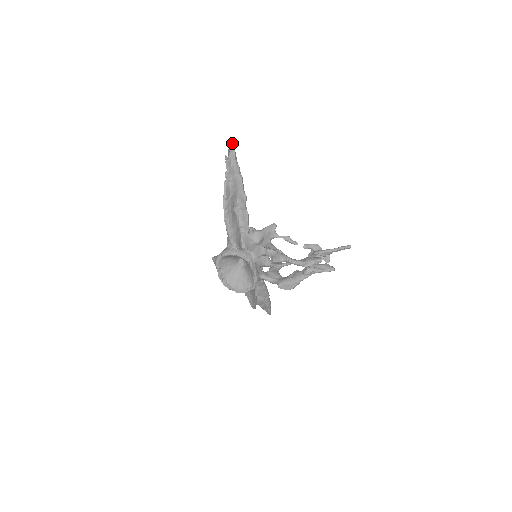
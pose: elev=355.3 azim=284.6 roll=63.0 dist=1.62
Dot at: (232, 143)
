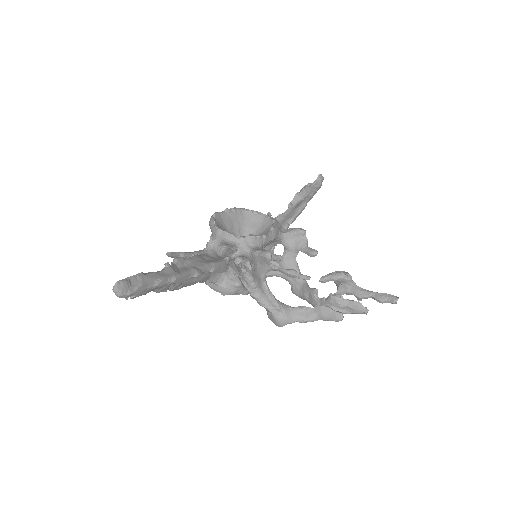
Dot at: (121, 292)
